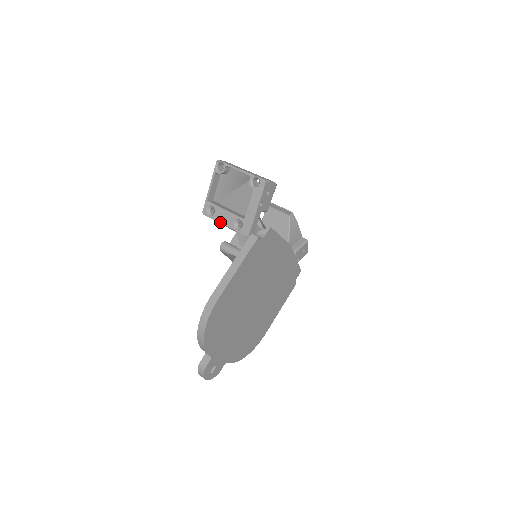
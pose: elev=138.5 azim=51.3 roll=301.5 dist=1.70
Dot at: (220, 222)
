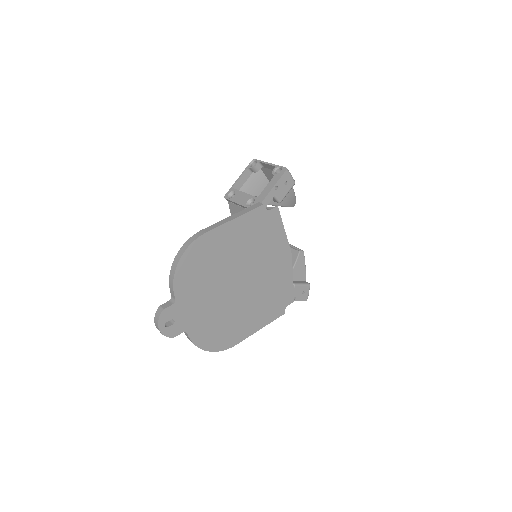
Dot at: (236, 202)
